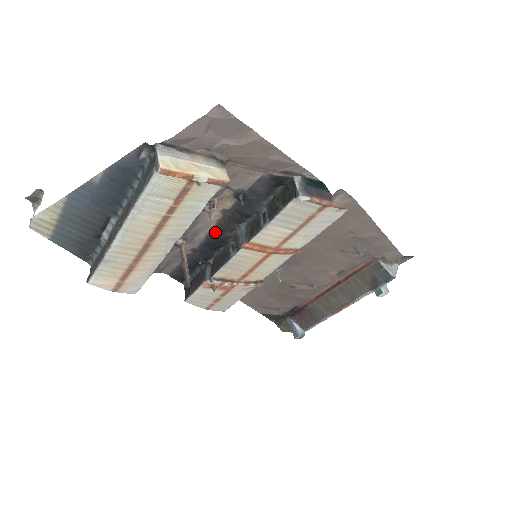
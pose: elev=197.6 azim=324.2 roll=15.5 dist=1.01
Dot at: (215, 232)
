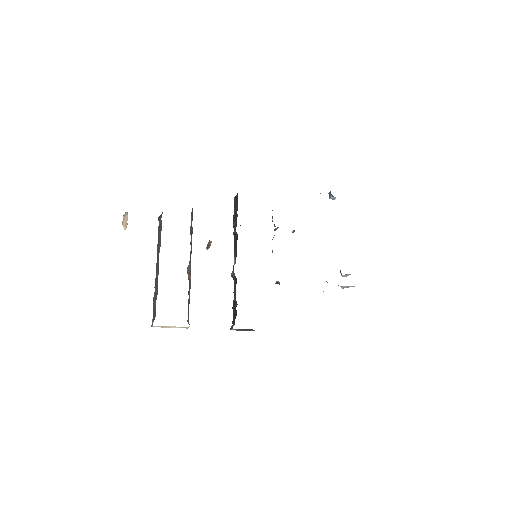
Dot at: occluded
